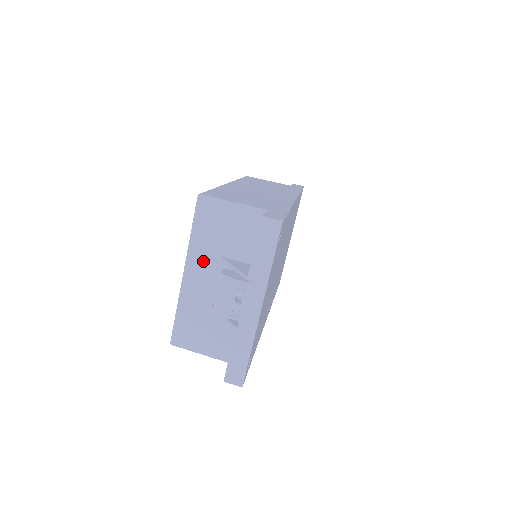
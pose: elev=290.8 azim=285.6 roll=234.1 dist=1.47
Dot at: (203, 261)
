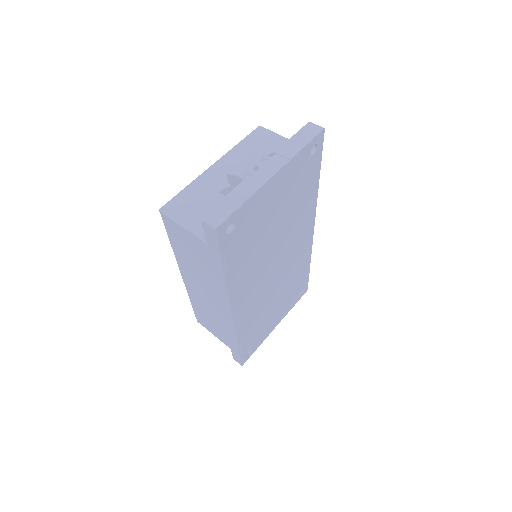
Dot at: (235, 161)
